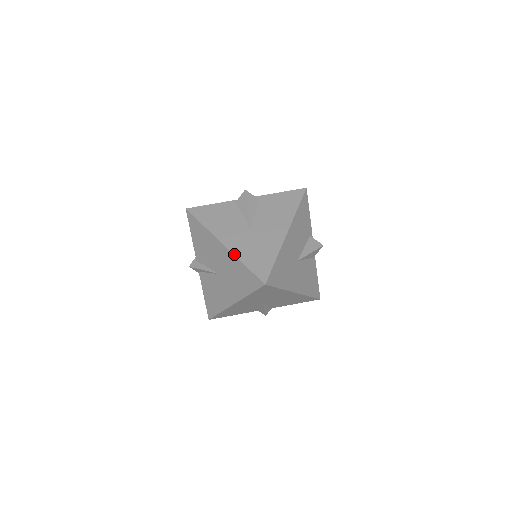
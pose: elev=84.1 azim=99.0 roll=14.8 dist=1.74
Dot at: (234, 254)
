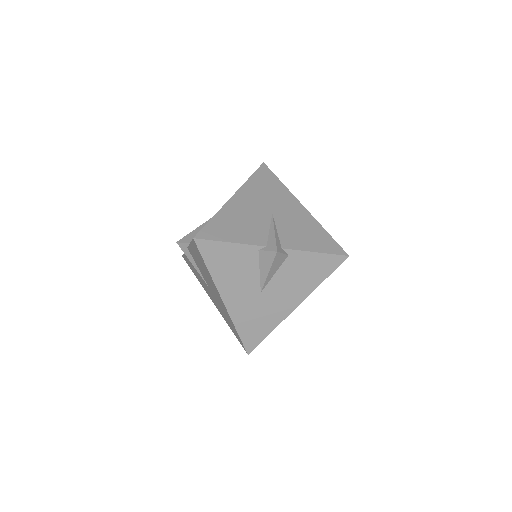
Dot at: (231, 318)
